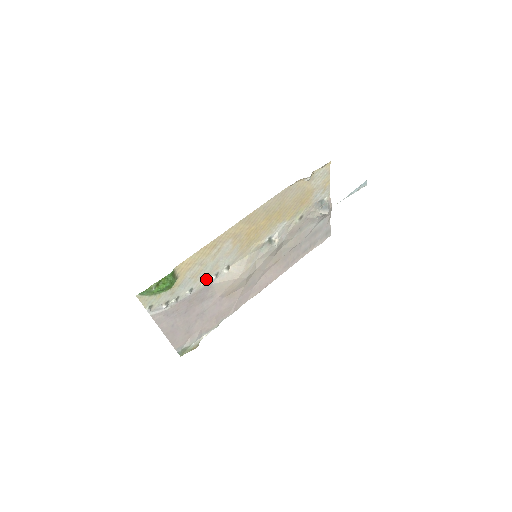
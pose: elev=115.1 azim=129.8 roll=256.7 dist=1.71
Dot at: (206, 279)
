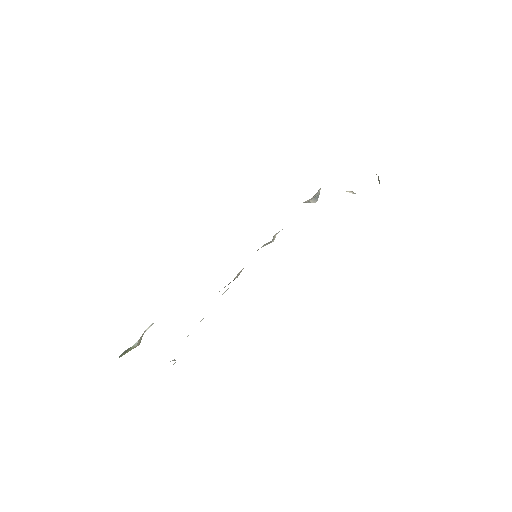
Dot at: occluded
